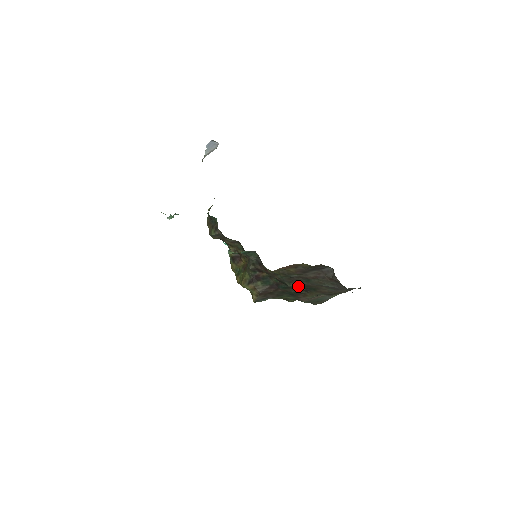
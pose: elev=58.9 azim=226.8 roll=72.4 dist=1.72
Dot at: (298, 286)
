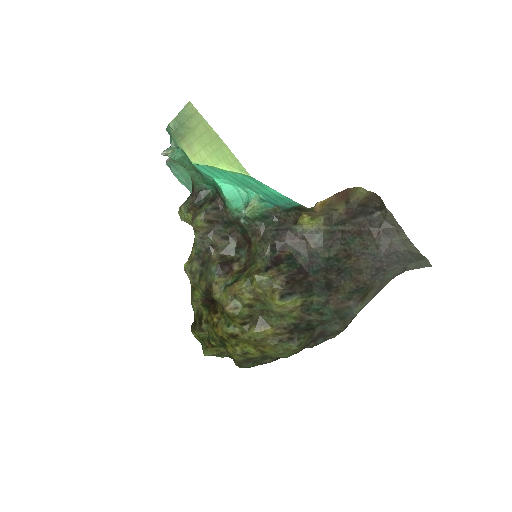
Dot at: (338, 257)
